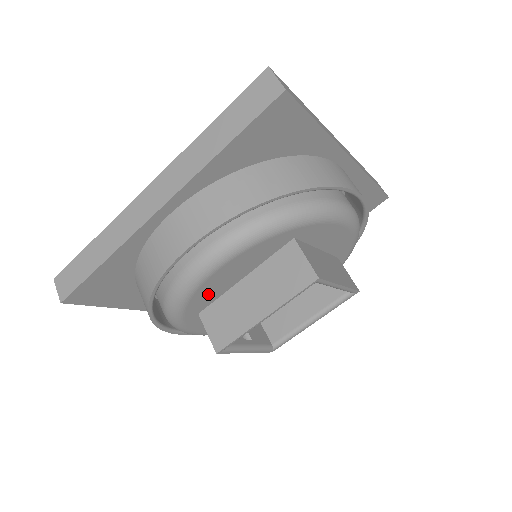
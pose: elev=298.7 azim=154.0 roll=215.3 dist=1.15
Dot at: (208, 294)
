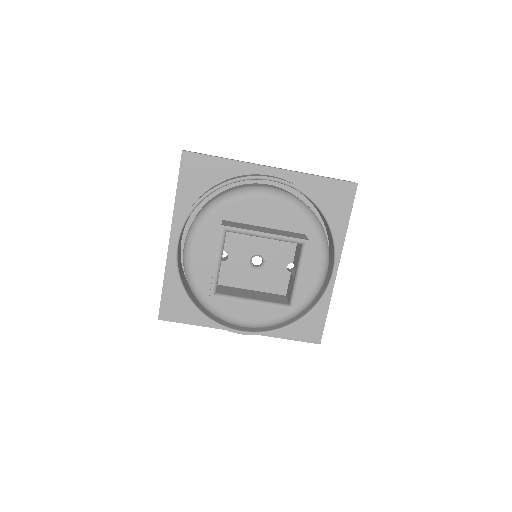
Dot at: (245, 211)
